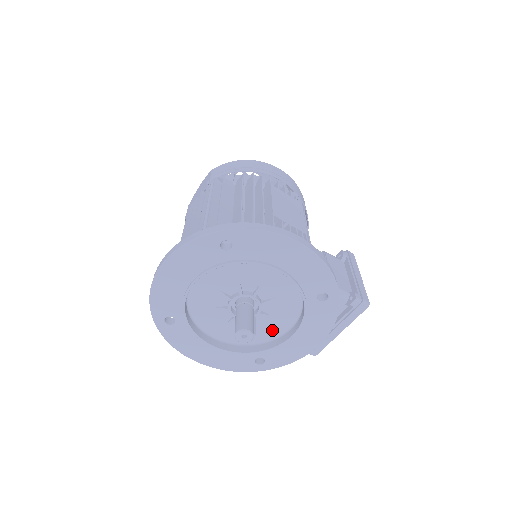
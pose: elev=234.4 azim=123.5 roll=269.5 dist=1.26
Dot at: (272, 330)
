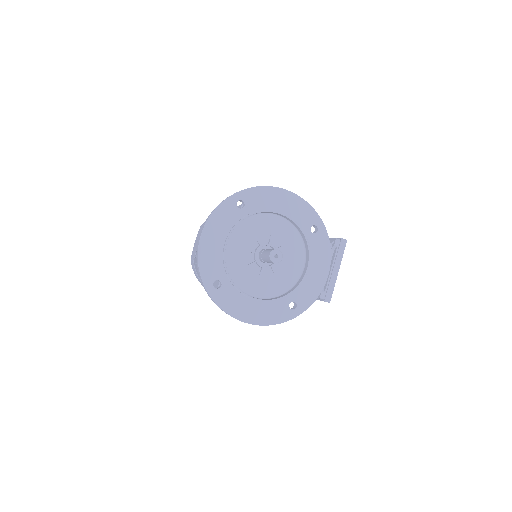
Dot at: (291, 275)
